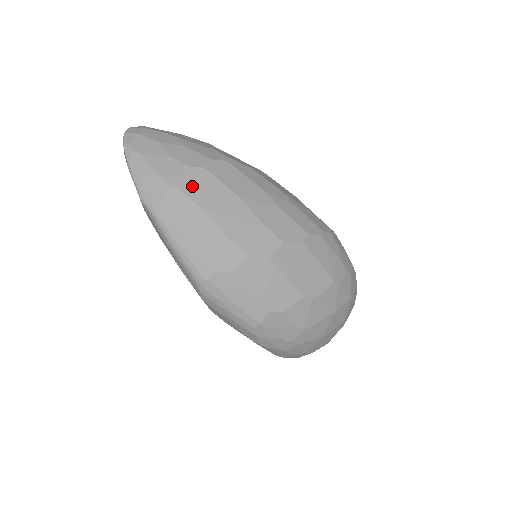
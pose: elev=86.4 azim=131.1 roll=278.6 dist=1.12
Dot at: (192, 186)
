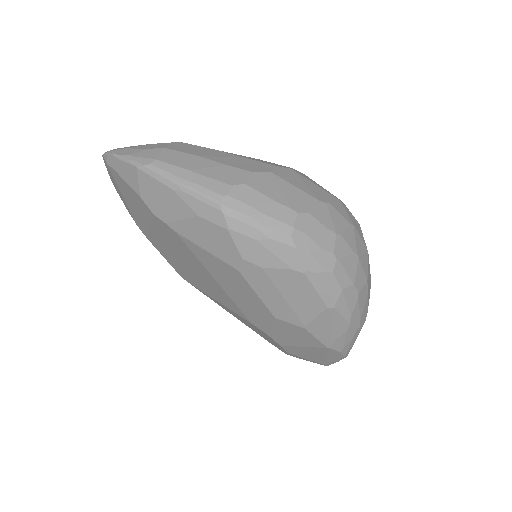
Dot at: (179, 148)
